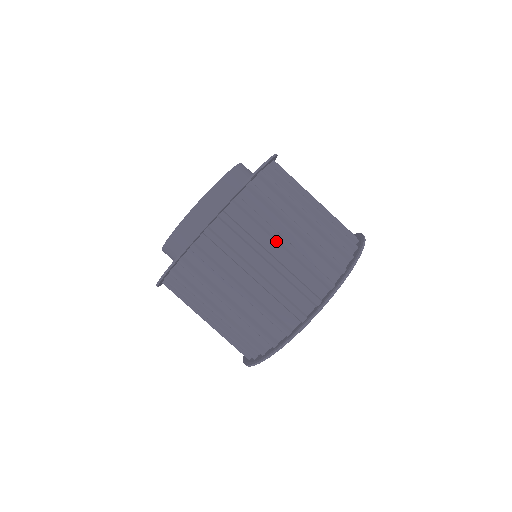
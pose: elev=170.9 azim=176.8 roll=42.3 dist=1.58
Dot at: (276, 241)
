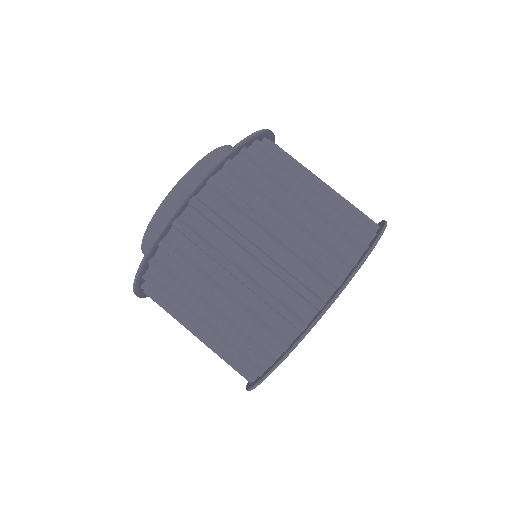
Dot at: (280, 211)
